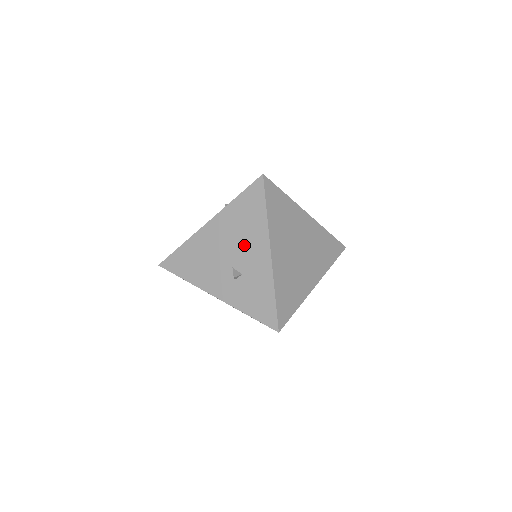
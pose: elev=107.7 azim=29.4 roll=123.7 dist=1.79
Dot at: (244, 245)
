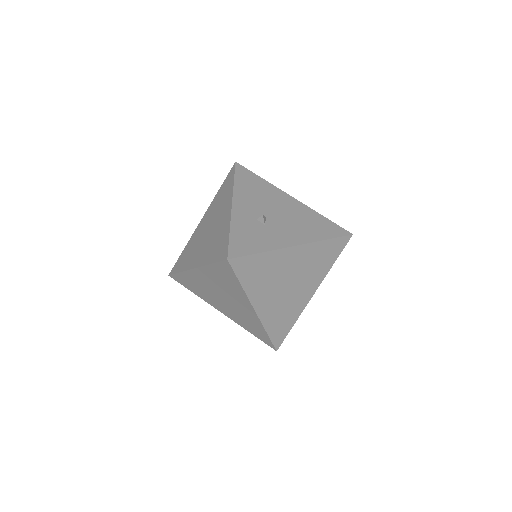
Dot at: (291, 225)
